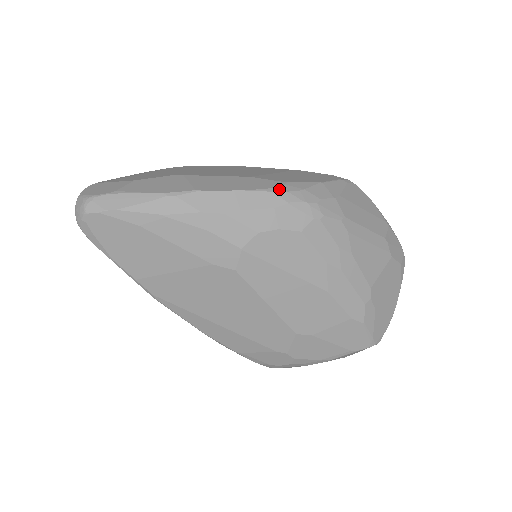
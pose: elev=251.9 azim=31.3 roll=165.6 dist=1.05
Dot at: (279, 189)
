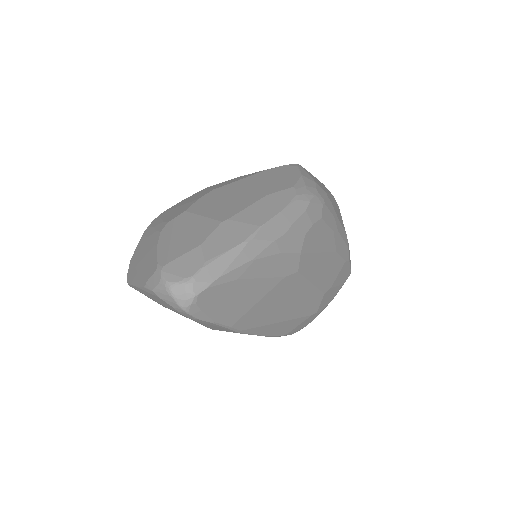
Dot at: (299, 195)
